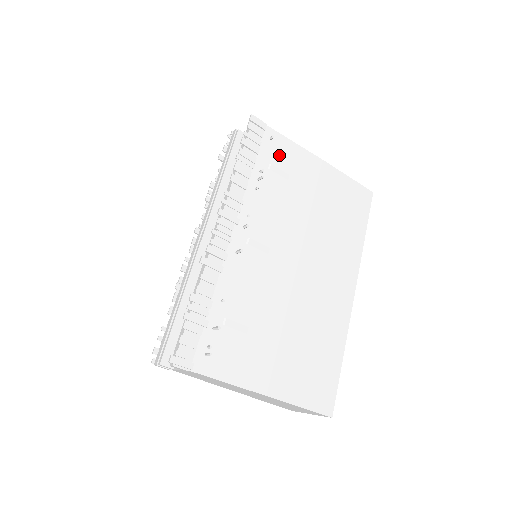
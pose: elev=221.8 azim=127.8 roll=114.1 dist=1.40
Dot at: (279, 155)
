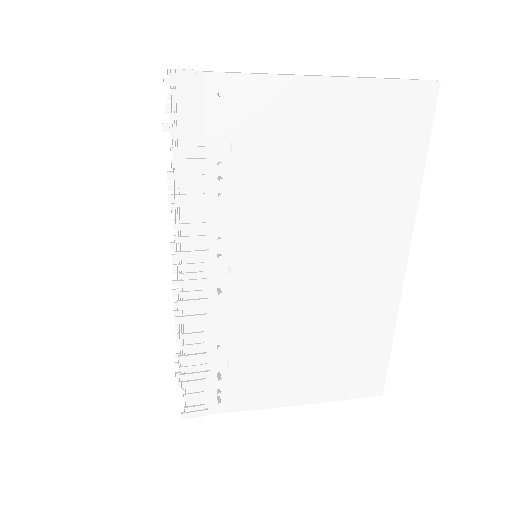
Dot at: (243, 116)
